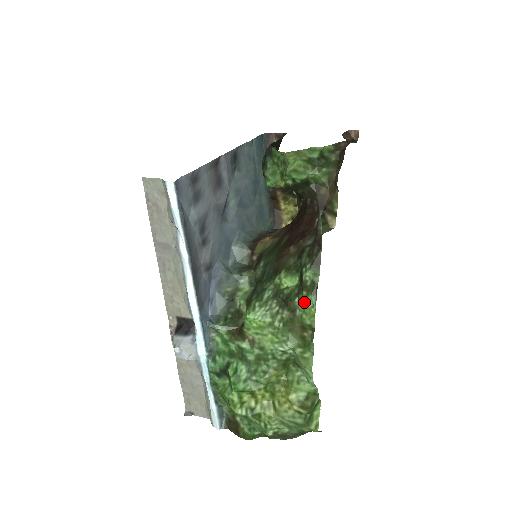
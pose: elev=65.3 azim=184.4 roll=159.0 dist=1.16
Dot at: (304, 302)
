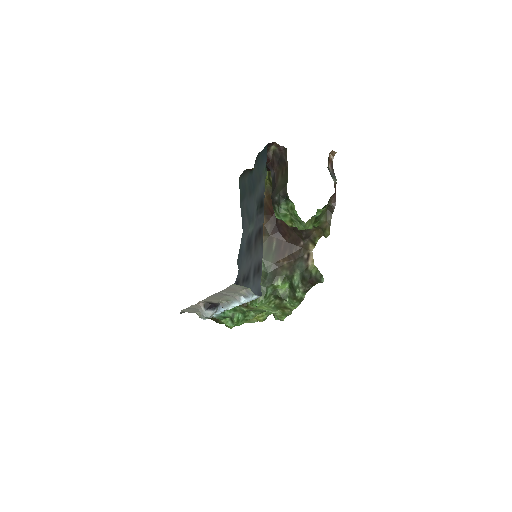
Dot at: (293, 304)
